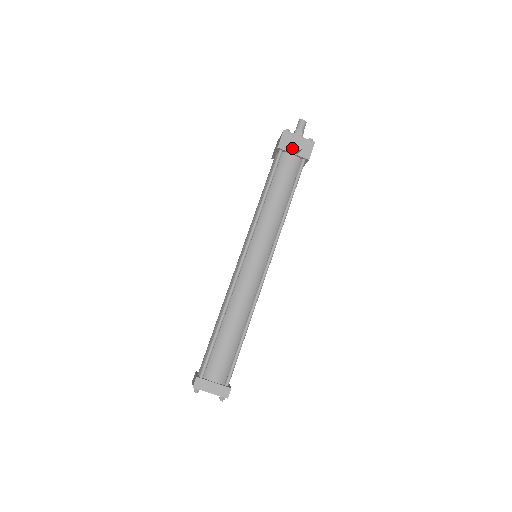
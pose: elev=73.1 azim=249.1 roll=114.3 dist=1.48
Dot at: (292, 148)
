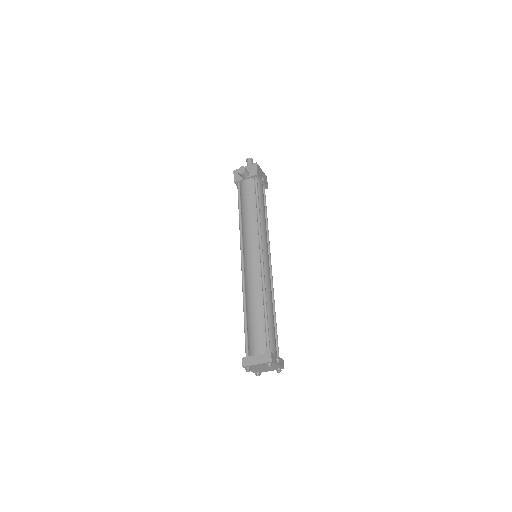
Dot at: (240, 175)
